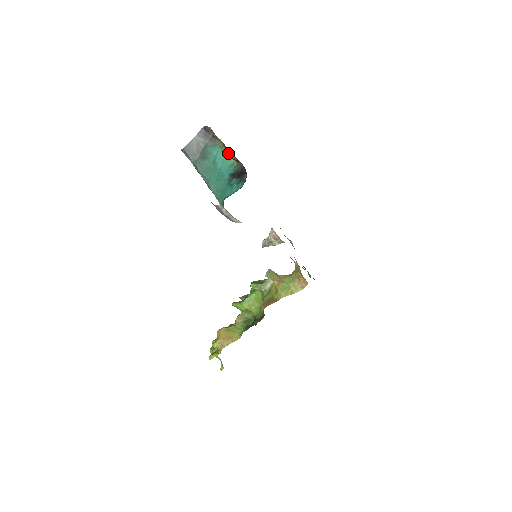
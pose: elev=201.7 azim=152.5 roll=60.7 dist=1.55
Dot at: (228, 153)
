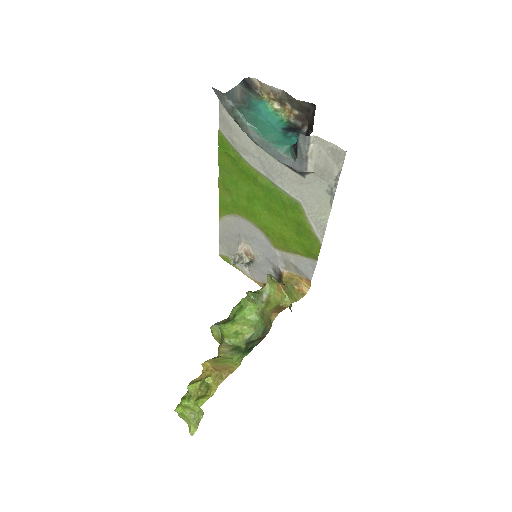
Dot at: (277, 108)
